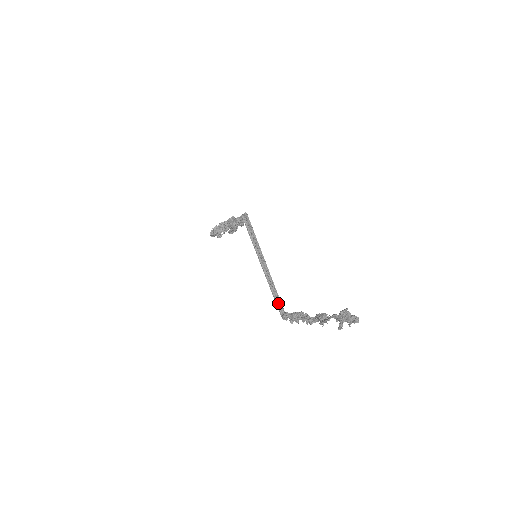
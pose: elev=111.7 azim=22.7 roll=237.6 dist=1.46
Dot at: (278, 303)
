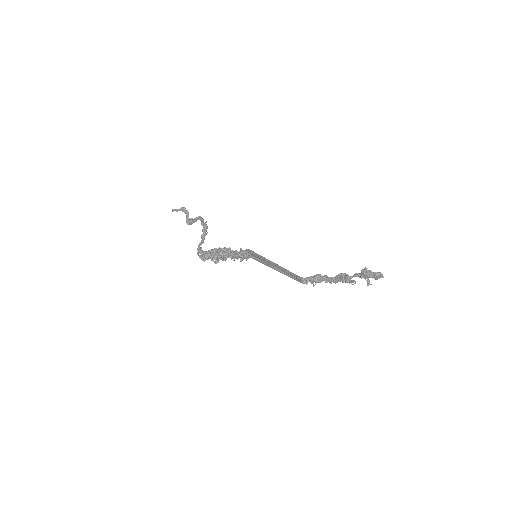
Dot at: (296, 279)
